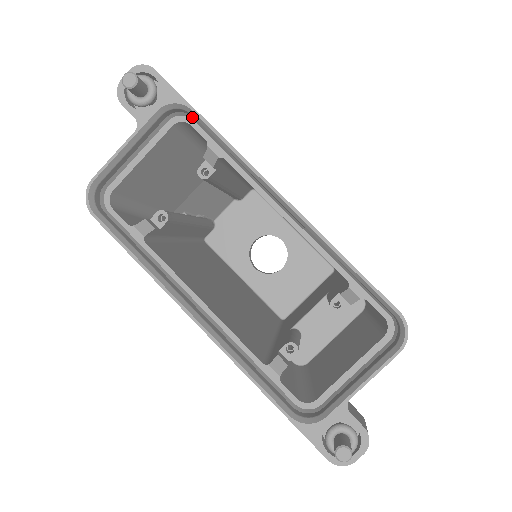
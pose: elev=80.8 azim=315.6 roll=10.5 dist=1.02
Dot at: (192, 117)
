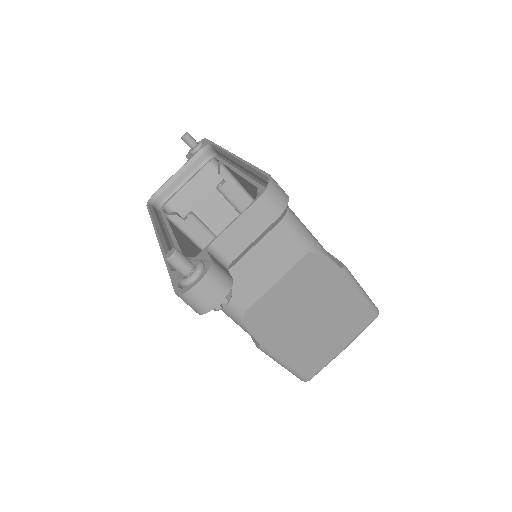
Dot at: (217, 154)
